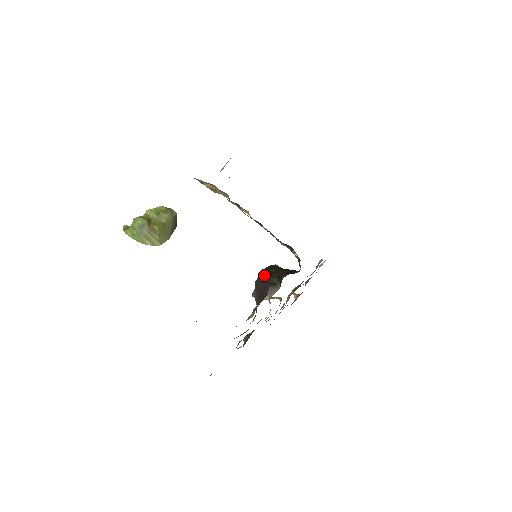
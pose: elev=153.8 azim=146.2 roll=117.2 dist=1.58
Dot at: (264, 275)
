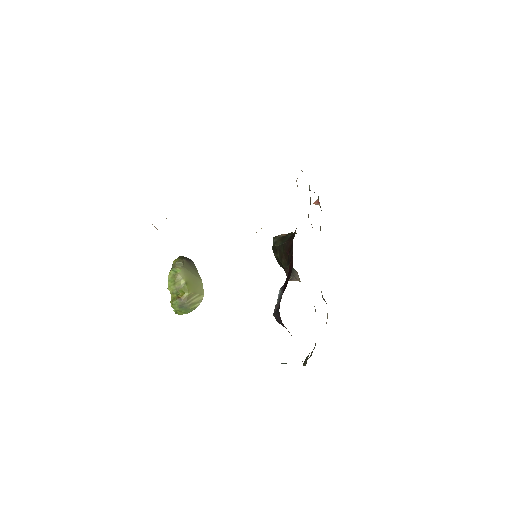
Dot at: (276, 316)
